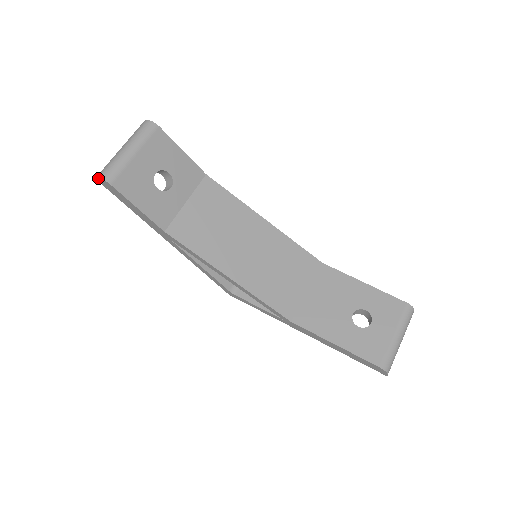
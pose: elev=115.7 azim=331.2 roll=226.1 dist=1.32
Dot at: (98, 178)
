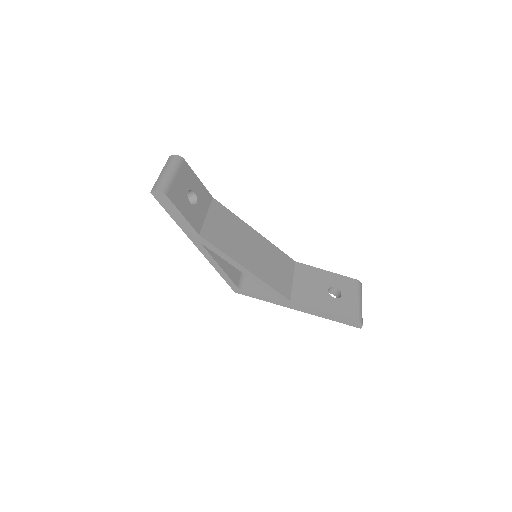
Dot at: (155, 191)
